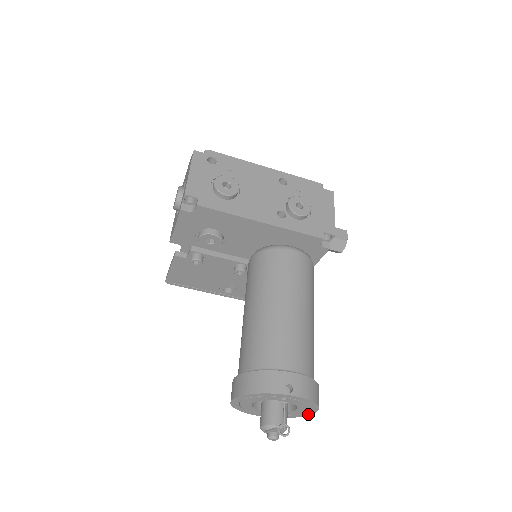
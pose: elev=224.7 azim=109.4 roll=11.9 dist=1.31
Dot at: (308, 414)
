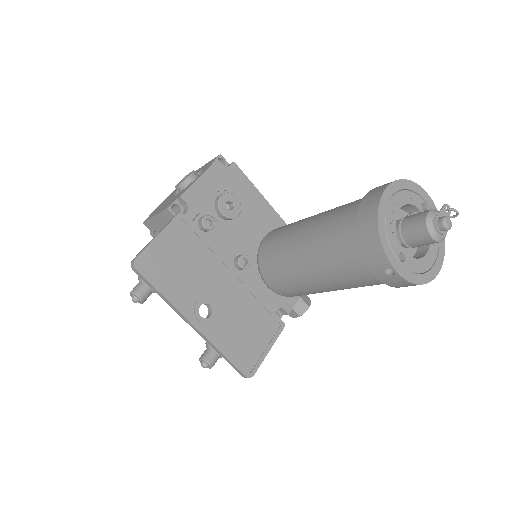
Dot at: (435, 272)
